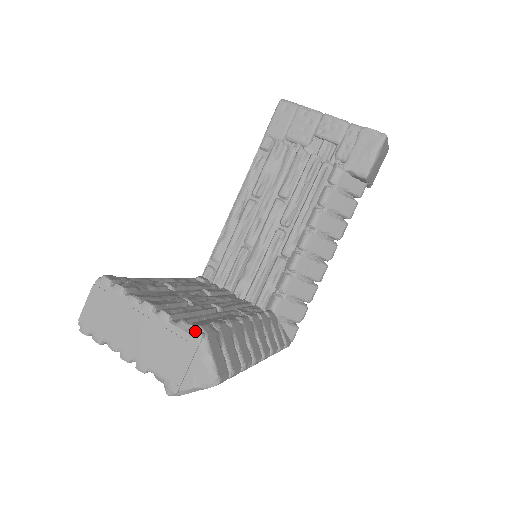
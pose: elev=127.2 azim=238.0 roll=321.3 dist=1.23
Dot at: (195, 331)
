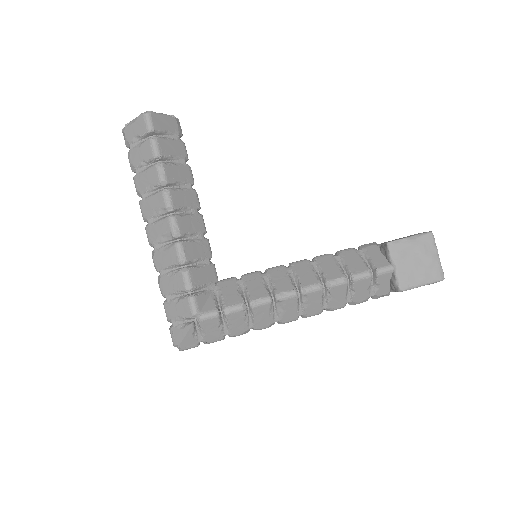
Dot at: (174, 117)
